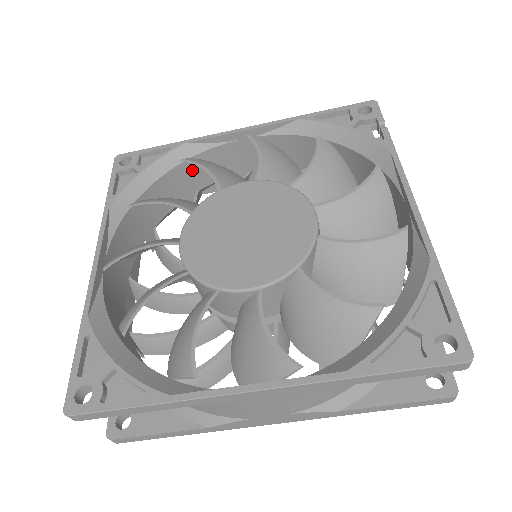
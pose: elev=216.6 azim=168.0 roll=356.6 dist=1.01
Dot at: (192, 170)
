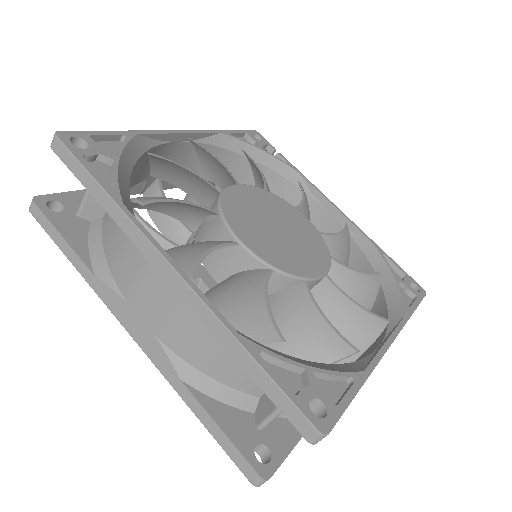
Dot at: (136, 167)
